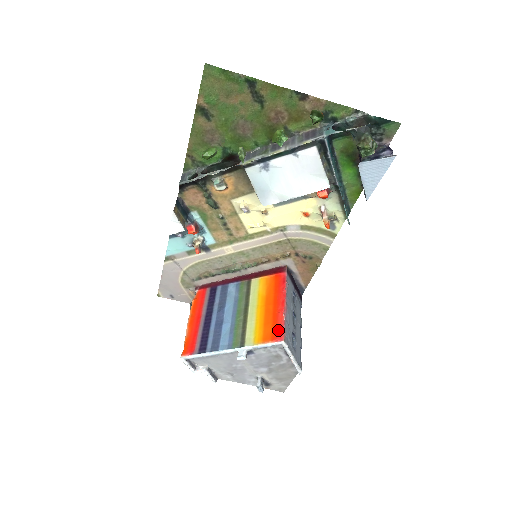
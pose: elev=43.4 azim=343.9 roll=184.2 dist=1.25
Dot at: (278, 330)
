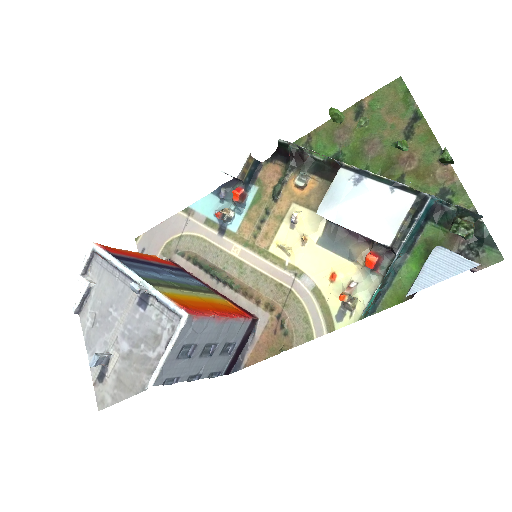
Dot at: (195, 310)
